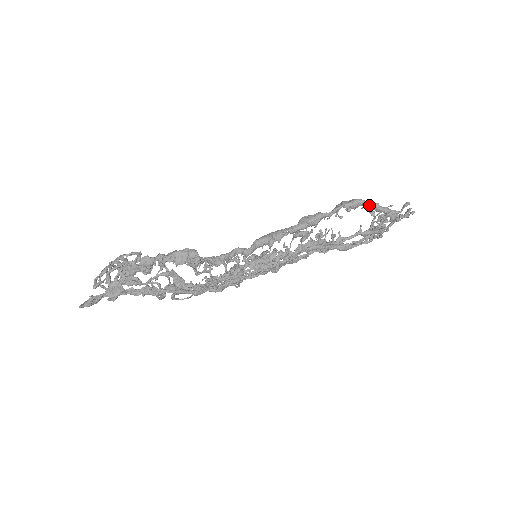
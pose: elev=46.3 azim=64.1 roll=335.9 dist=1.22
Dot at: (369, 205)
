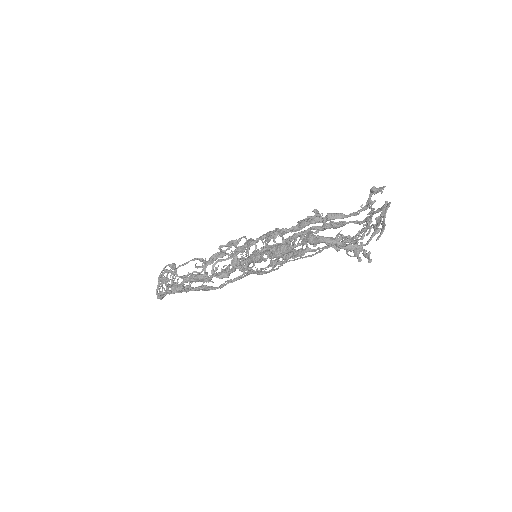
Dot at: (332, 245)
